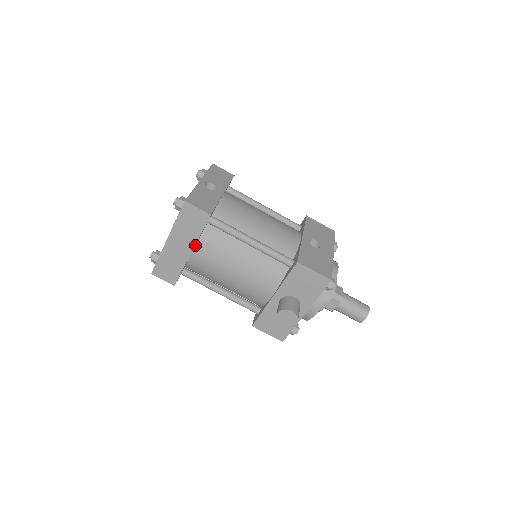
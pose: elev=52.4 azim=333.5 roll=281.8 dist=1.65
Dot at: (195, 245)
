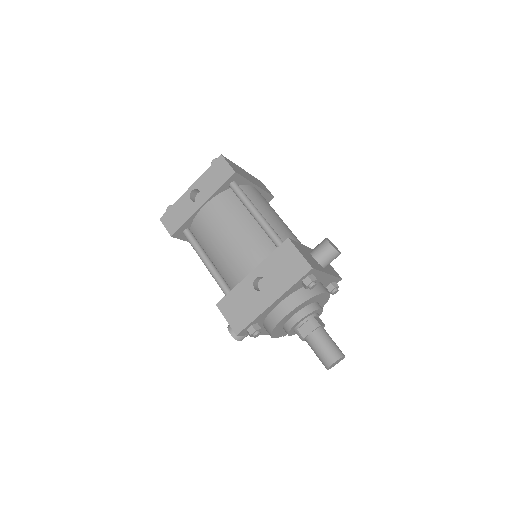
Dot at: occluded
